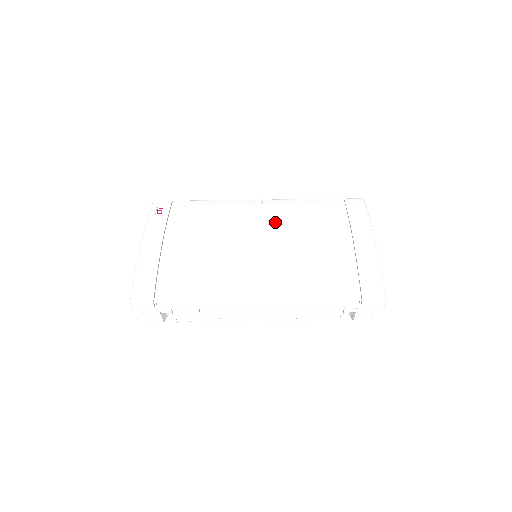
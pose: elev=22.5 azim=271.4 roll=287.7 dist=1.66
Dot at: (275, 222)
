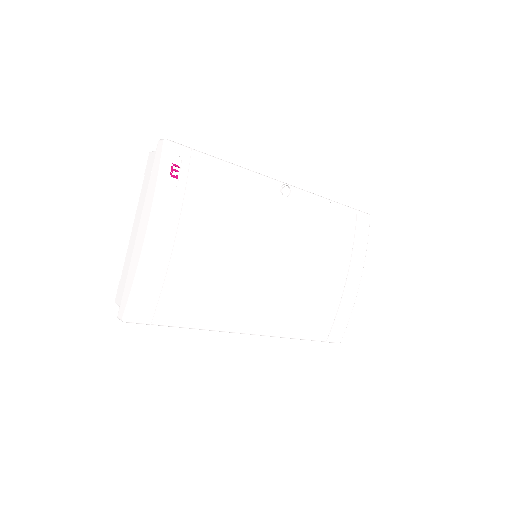
Dot at: (295, 235)
